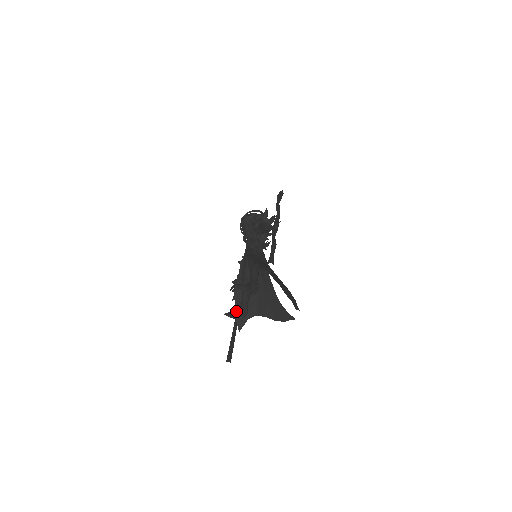
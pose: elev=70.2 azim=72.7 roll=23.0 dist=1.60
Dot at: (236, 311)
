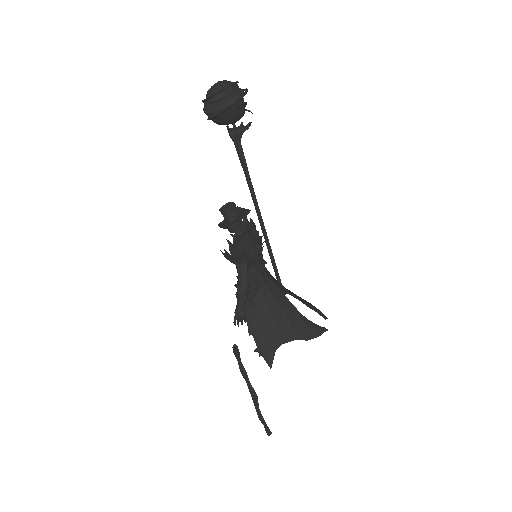
Dot at: occluded
